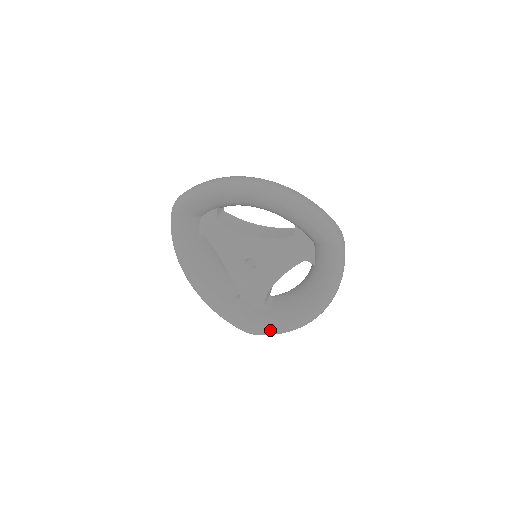
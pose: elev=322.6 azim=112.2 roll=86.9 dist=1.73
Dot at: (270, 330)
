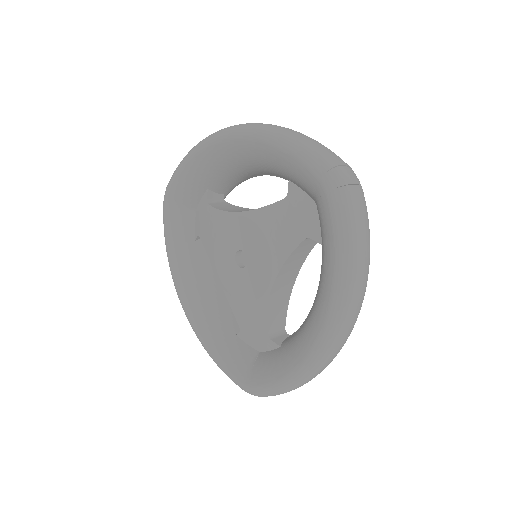
Dot at: (272, 381)
